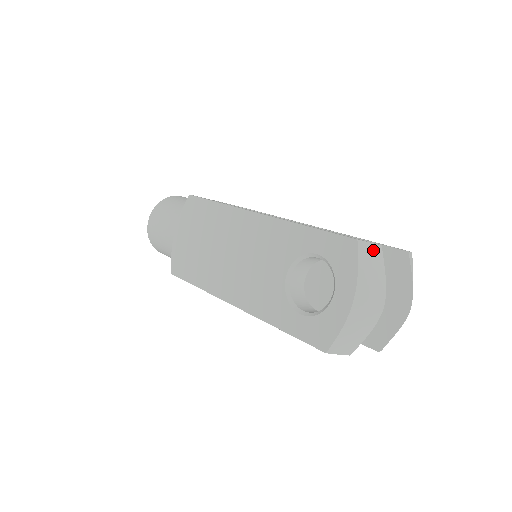
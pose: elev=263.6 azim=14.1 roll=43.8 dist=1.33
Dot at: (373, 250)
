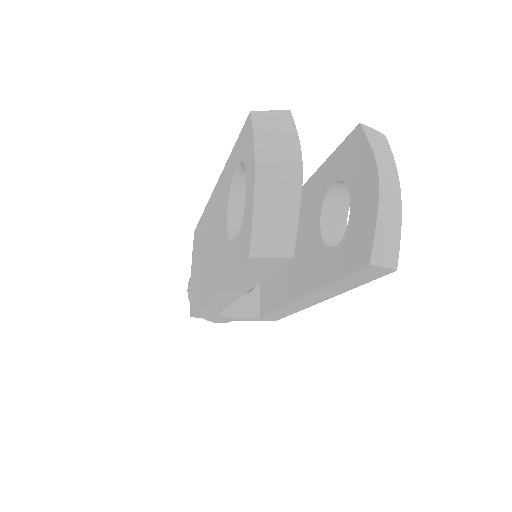
Dot at: (276, 116)
